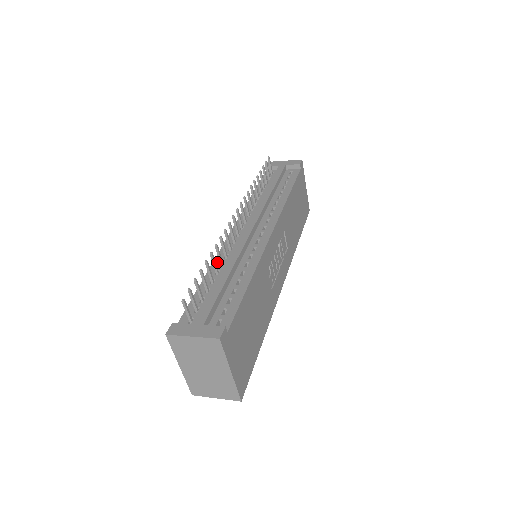
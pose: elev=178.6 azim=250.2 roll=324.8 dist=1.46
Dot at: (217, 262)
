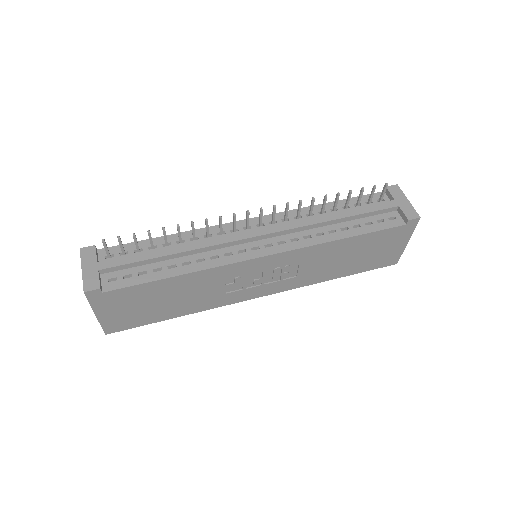
Dot at: (196, 233)
